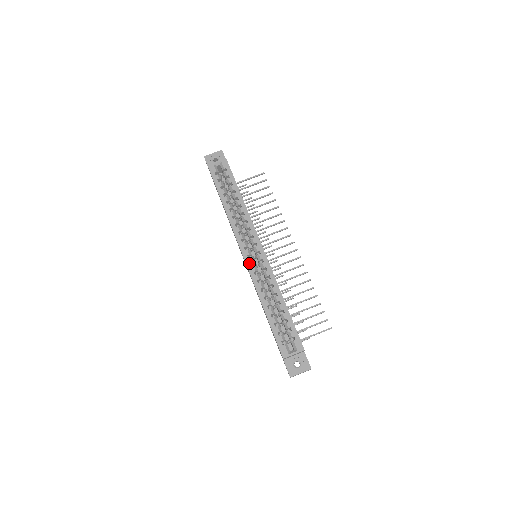
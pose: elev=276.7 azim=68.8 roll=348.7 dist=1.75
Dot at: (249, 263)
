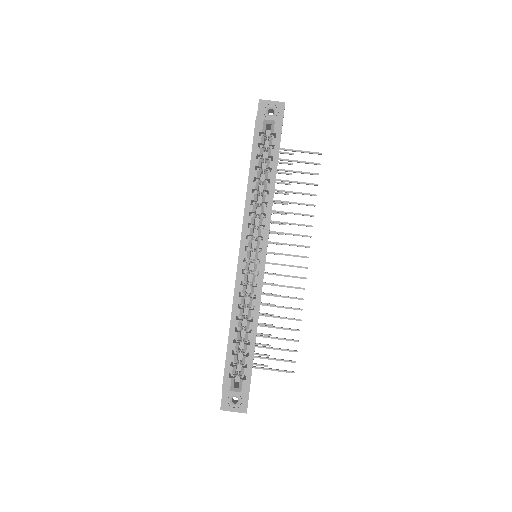
Dot at: (241, 268)
